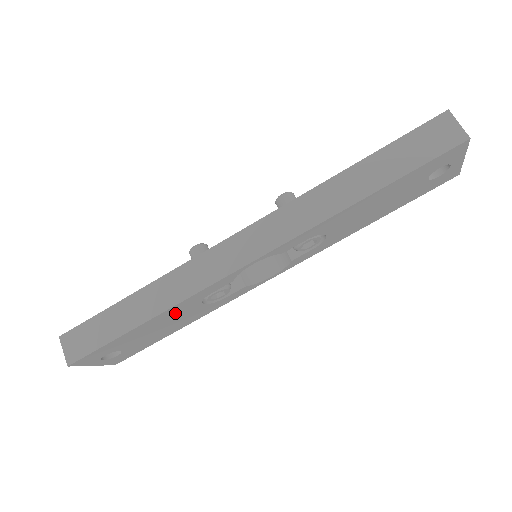
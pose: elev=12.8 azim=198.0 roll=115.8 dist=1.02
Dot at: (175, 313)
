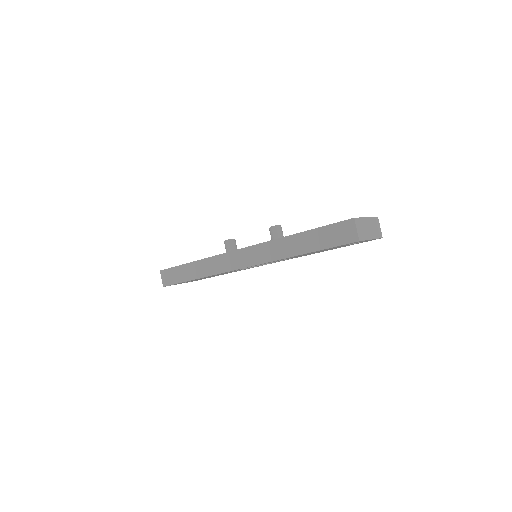
Dot at: occluded
